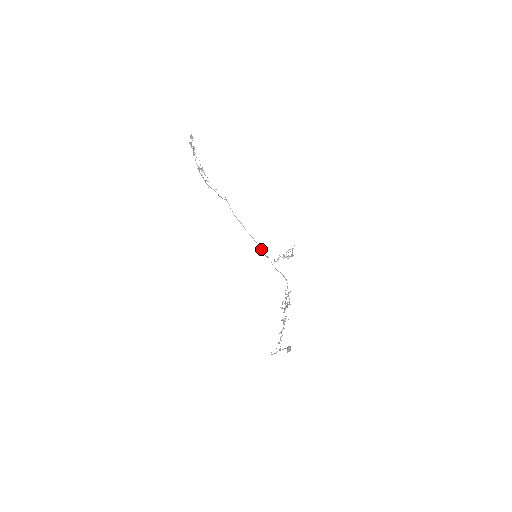
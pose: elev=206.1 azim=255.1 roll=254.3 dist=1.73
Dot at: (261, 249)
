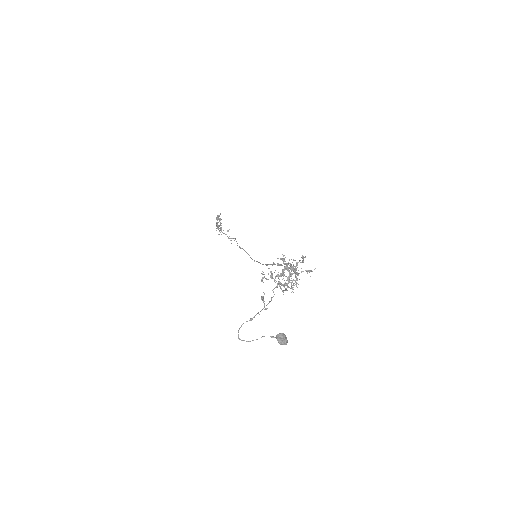
Dot at: (265, 264)
